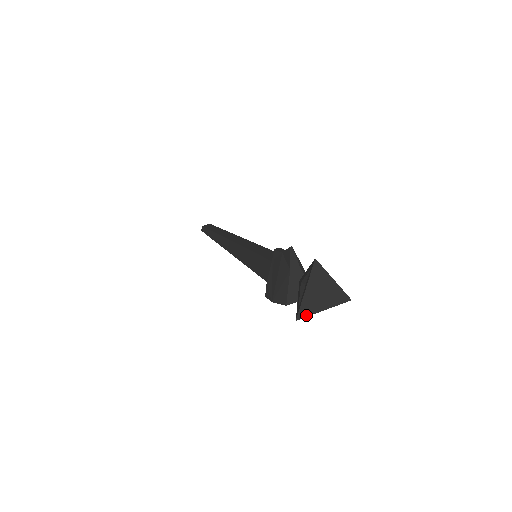
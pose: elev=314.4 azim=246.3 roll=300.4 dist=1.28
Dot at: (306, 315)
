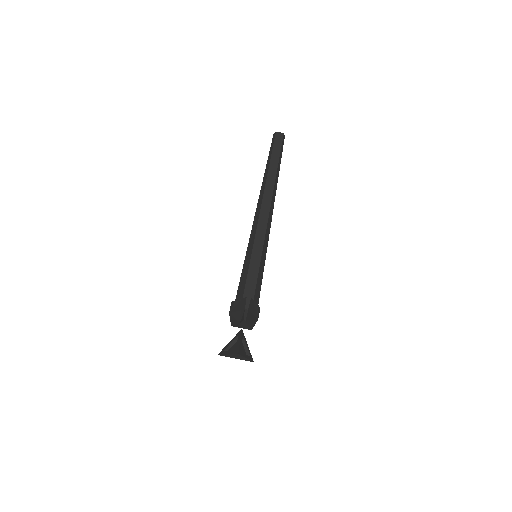
Dot at: occluded
